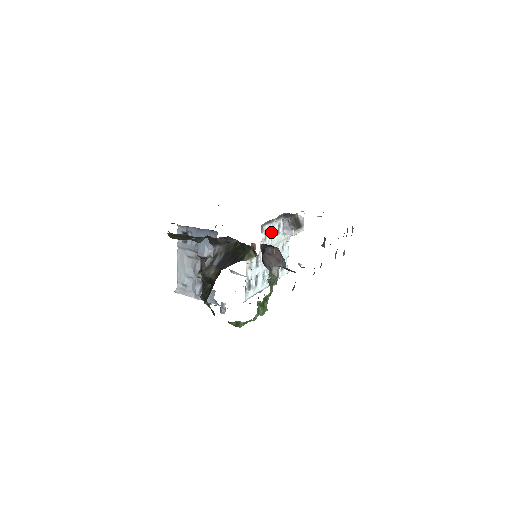
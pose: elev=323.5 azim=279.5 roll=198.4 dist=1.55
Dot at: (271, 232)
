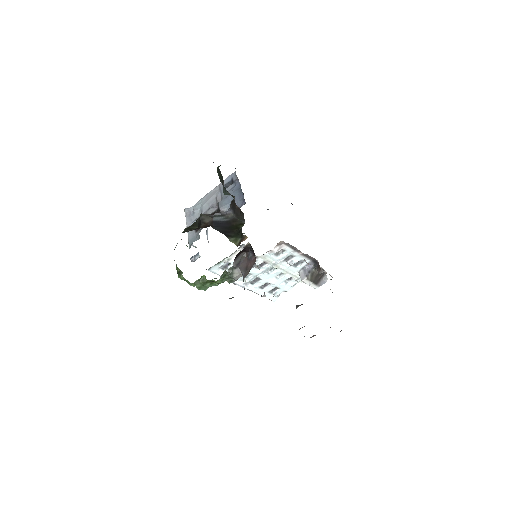
Dot at: (287, 256)
